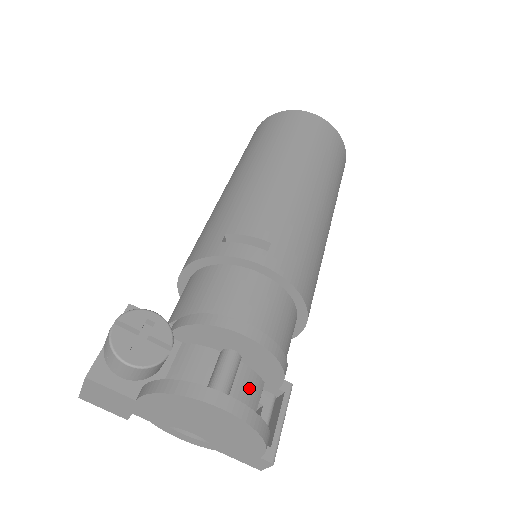
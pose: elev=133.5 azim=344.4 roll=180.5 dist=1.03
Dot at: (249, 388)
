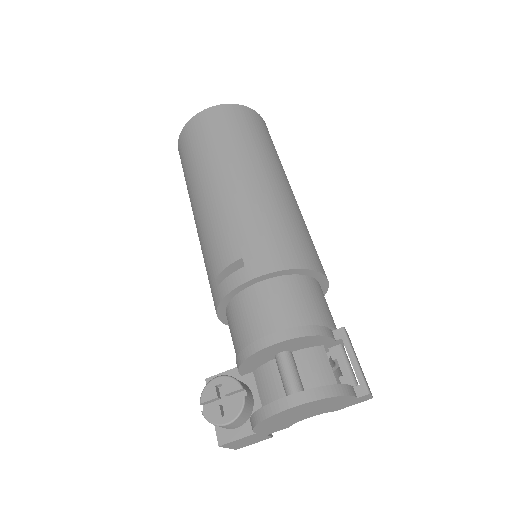
Dot at: (313, 362)
